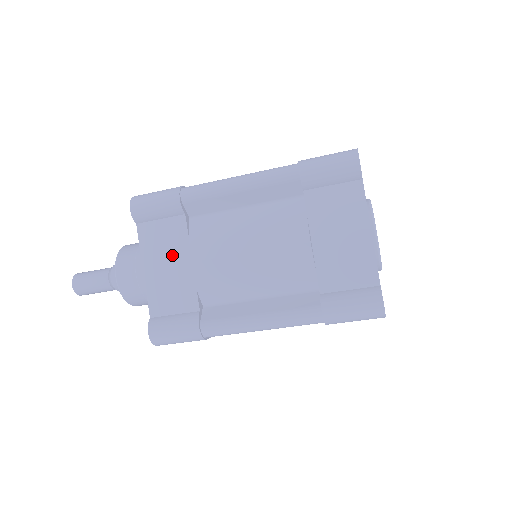
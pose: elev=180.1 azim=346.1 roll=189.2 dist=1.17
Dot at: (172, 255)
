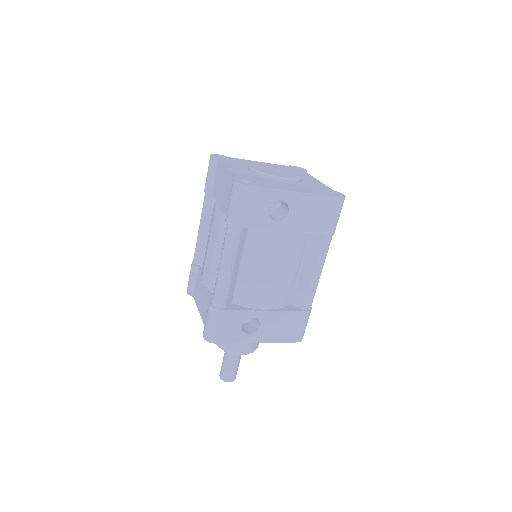
Dot at: (202, 290)
